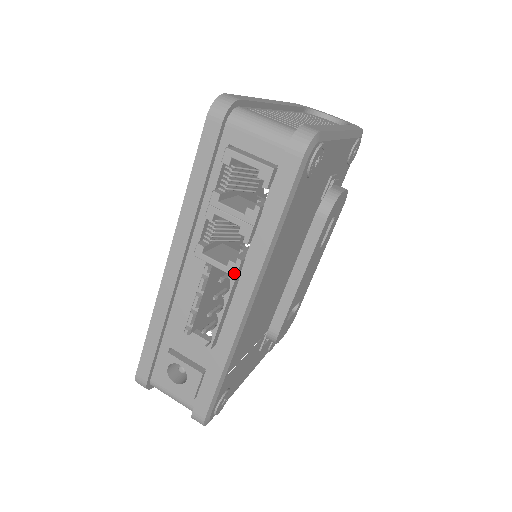
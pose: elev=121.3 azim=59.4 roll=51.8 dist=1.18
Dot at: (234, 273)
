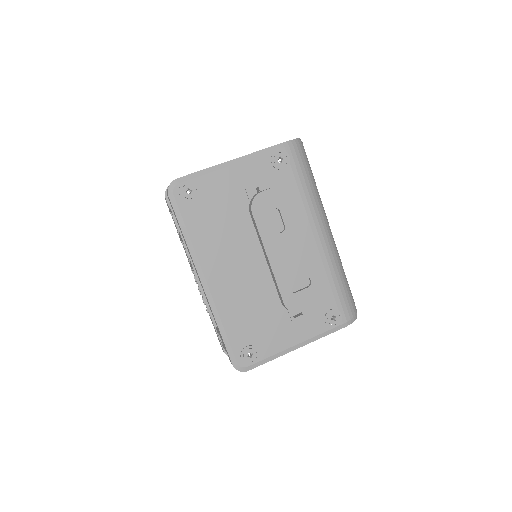
Dot at: (192, 267)
